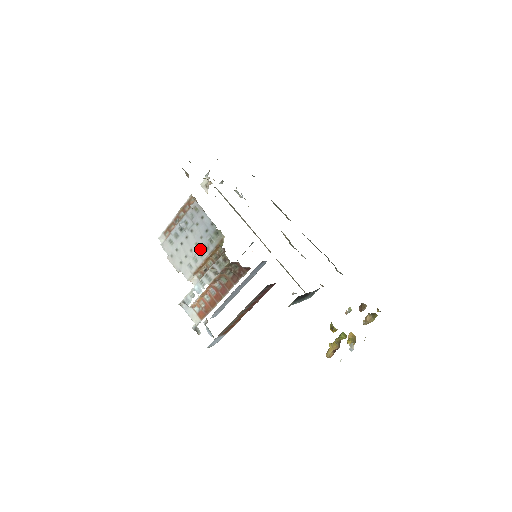
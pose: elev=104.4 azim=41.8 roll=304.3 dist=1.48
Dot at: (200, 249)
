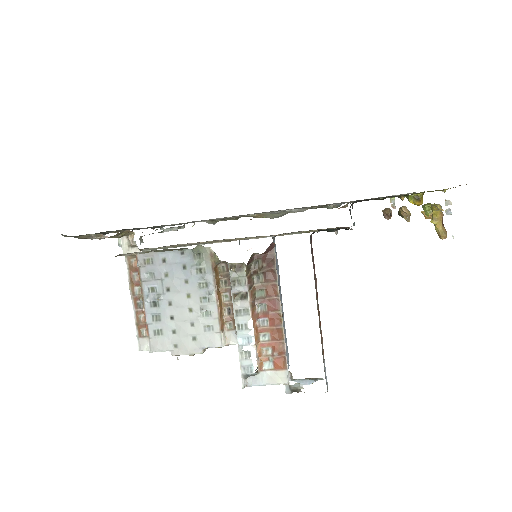
Dot at: (198, 295)
